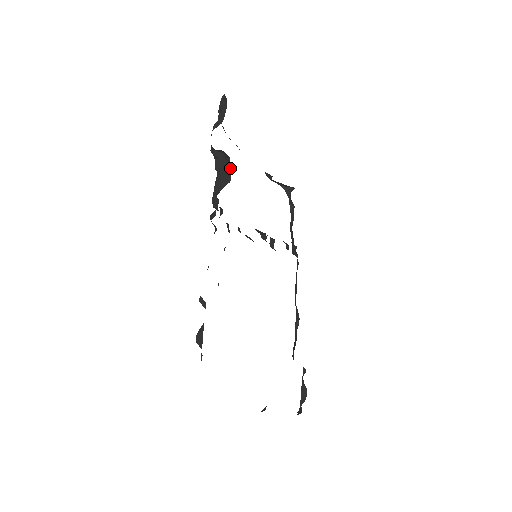
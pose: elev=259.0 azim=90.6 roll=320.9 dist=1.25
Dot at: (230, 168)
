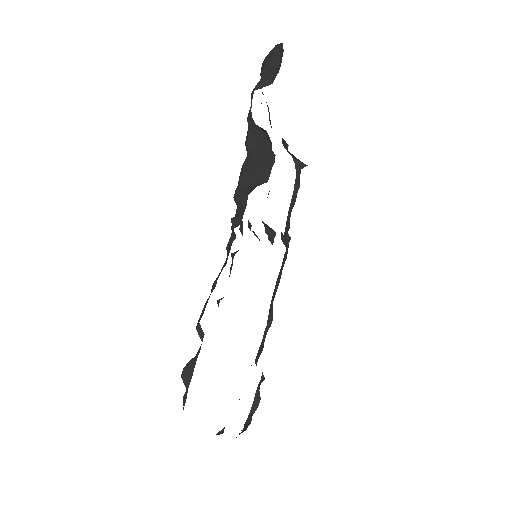
Dot at: (270, 160)
